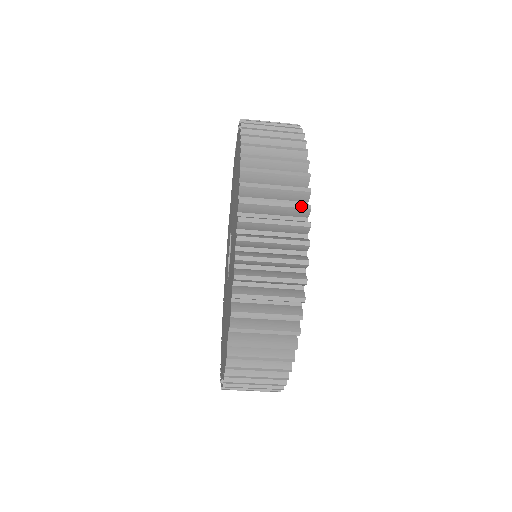
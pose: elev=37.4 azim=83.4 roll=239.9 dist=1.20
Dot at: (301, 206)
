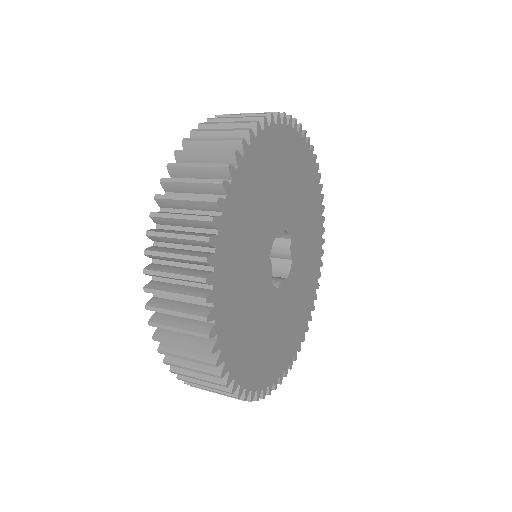
Dot at: (208, 199)
